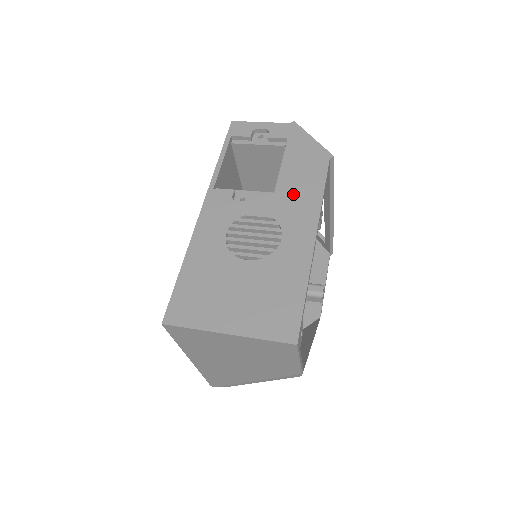
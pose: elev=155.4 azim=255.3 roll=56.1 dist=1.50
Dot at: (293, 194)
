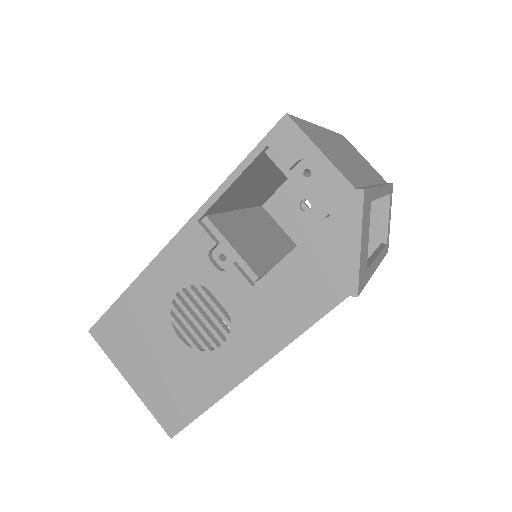
Dot at: (270, 306)
